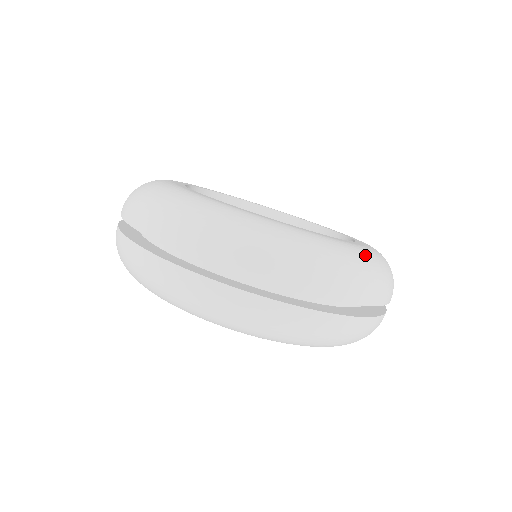
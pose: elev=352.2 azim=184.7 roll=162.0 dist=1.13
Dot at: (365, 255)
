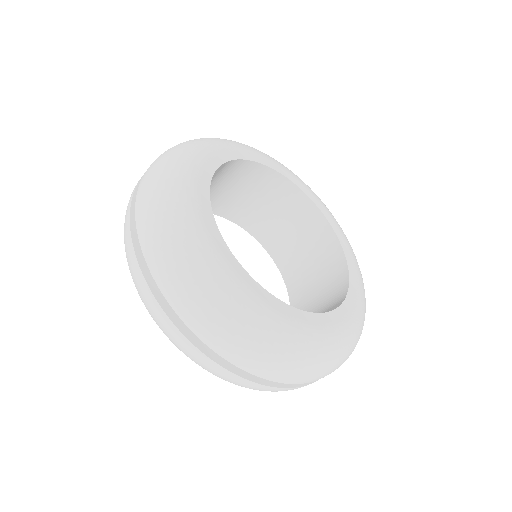
Dot at: (299, 342)
